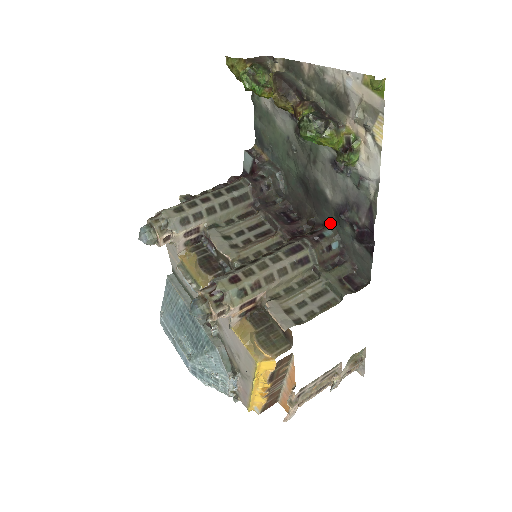
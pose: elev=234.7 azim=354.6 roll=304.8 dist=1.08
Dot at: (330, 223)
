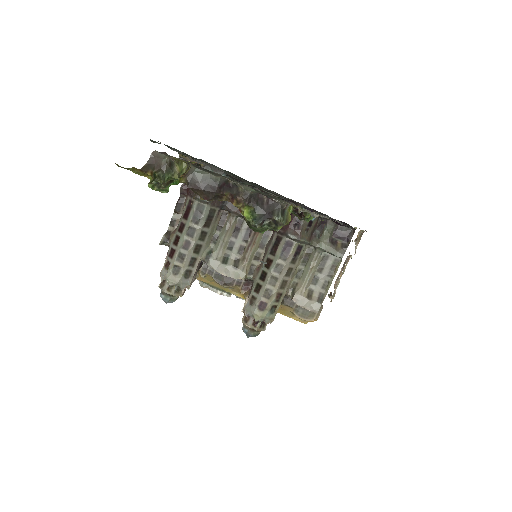
Dot at: occluded
